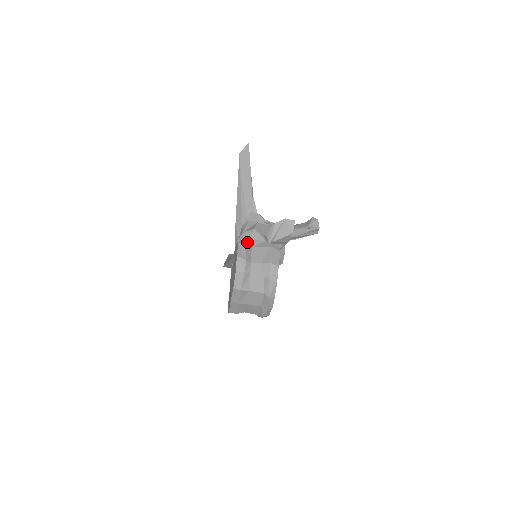
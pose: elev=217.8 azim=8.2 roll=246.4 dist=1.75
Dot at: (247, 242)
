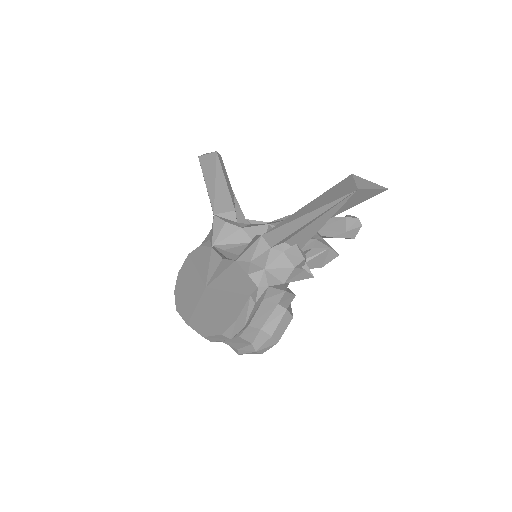
Dot at: (262, 294)
